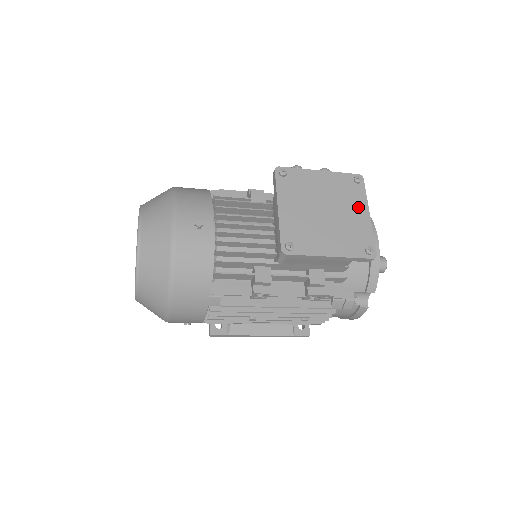
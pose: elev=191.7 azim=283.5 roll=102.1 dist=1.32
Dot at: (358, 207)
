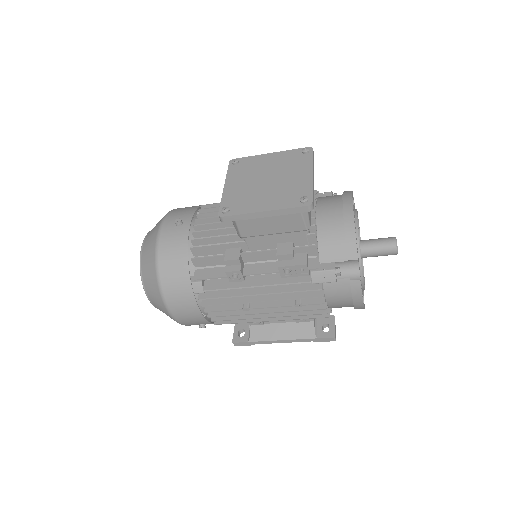
Dot at: (302, 170)
